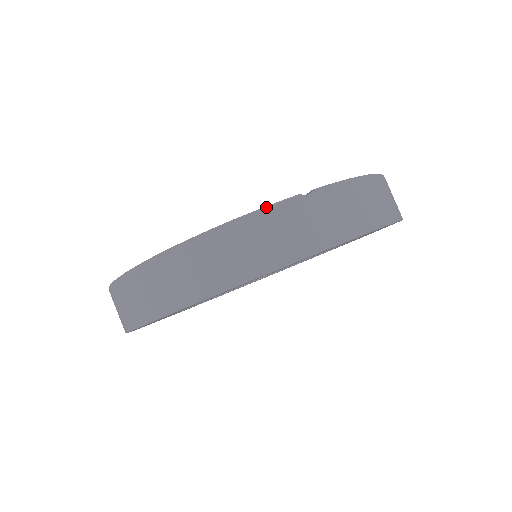
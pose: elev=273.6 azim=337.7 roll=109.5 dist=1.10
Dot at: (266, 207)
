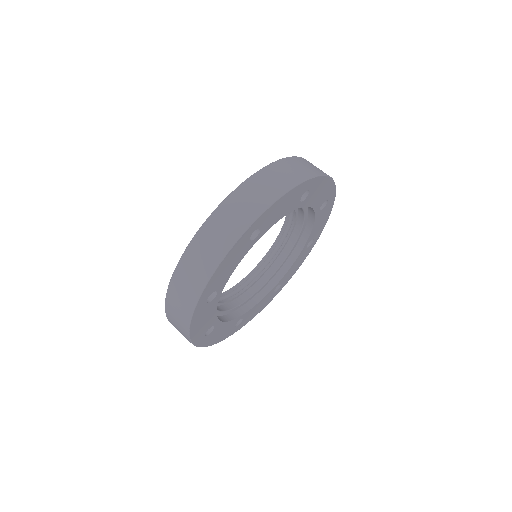
Dot at: (296, 156)
